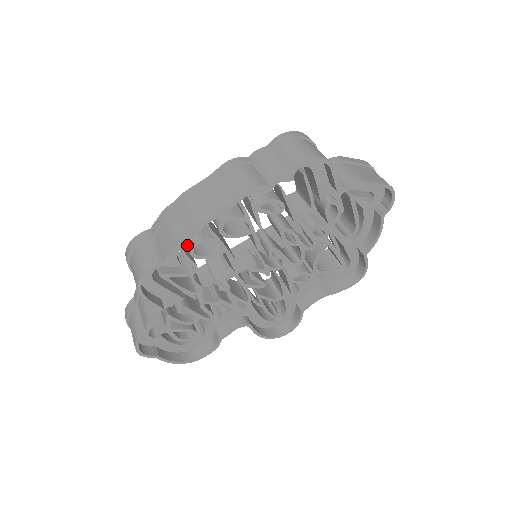
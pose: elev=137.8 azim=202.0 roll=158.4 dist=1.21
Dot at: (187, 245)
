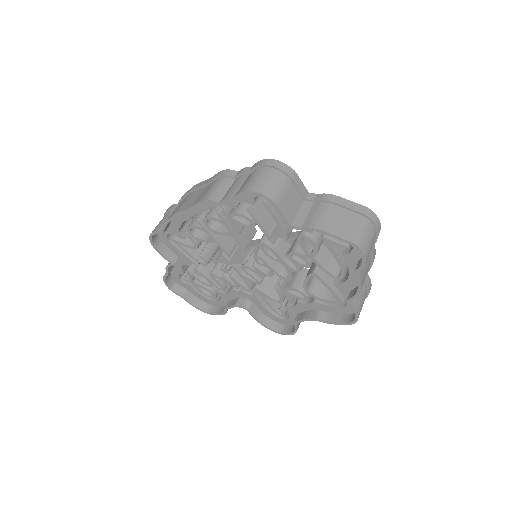
Dot at: occluded
